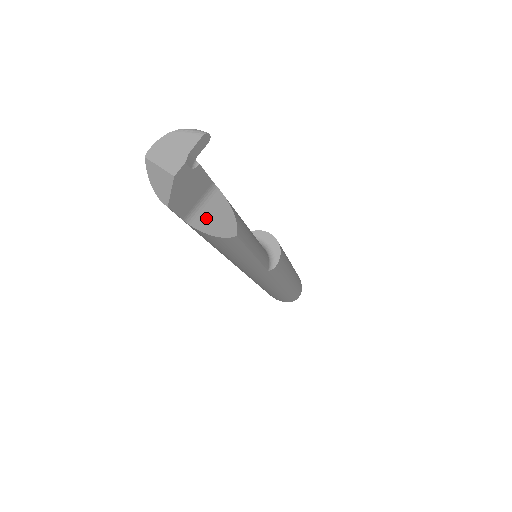
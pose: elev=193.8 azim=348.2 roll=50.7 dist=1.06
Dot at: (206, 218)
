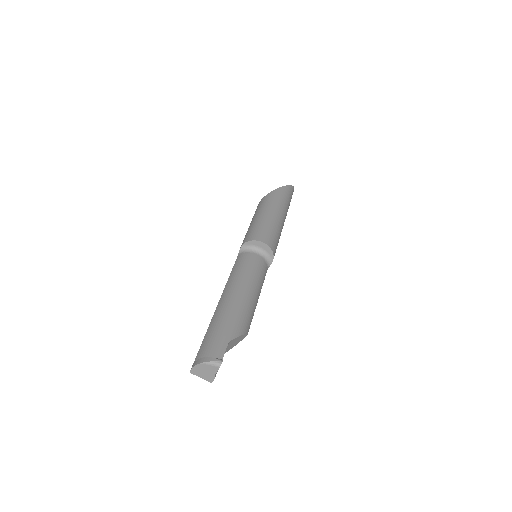
Dot at: (228, 348)
